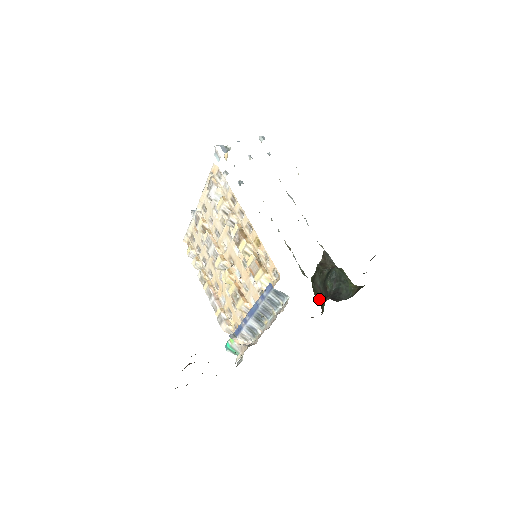
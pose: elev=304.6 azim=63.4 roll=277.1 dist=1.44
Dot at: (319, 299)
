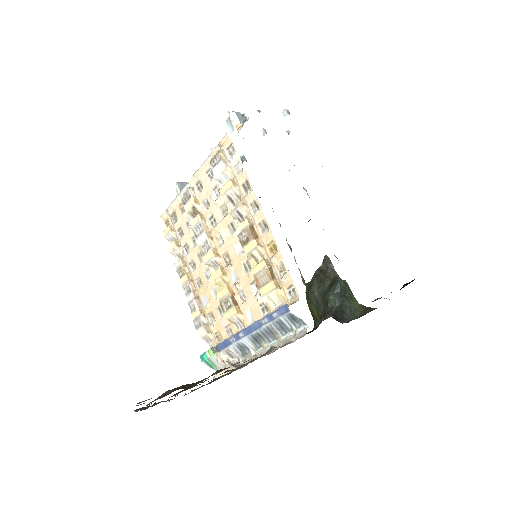
Dot at: (313, 311)
